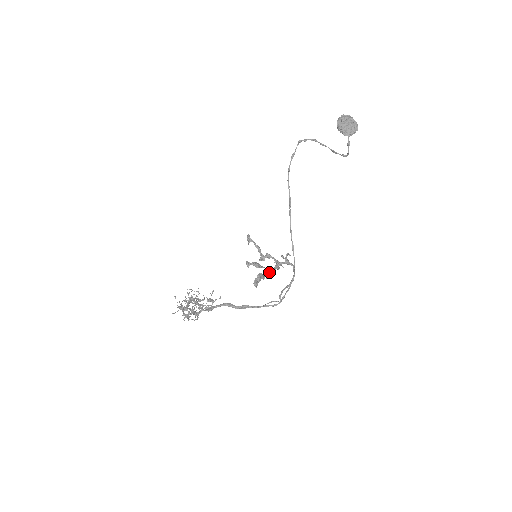
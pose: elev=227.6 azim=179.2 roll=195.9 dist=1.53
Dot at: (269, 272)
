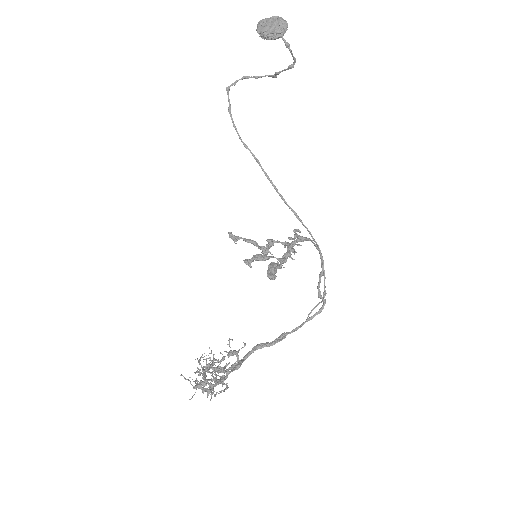
Dot at: (283, 259)
